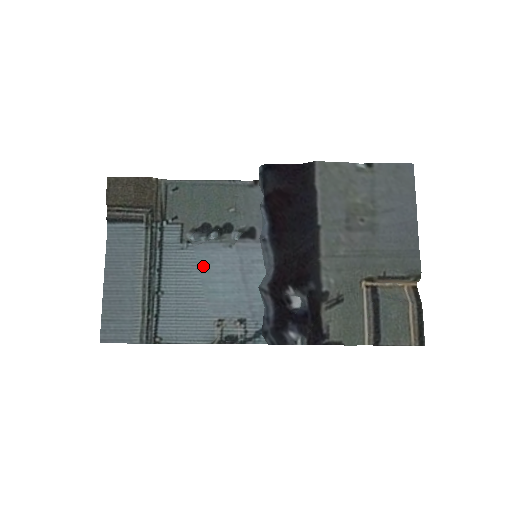
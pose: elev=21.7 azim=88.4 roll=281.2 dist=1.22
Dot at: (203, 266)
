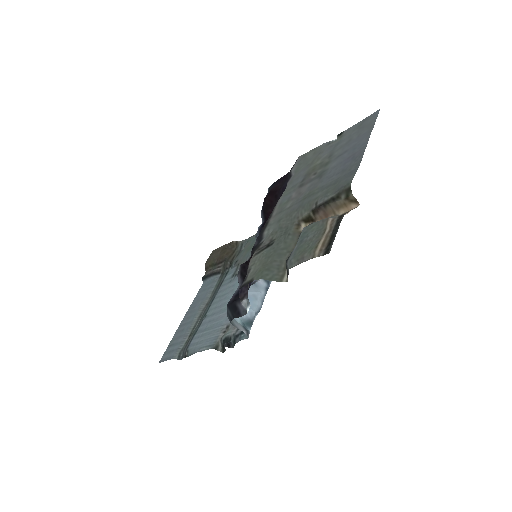
Dot at: (236, 288)
